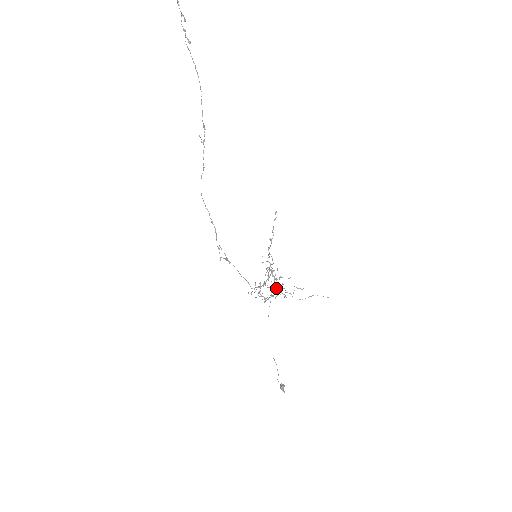
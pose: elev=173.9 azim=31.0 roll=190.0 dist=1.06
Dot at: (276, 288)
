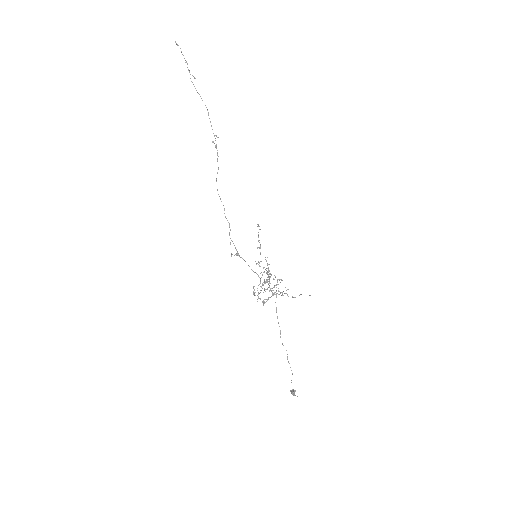
Dot at: (271, 290)
